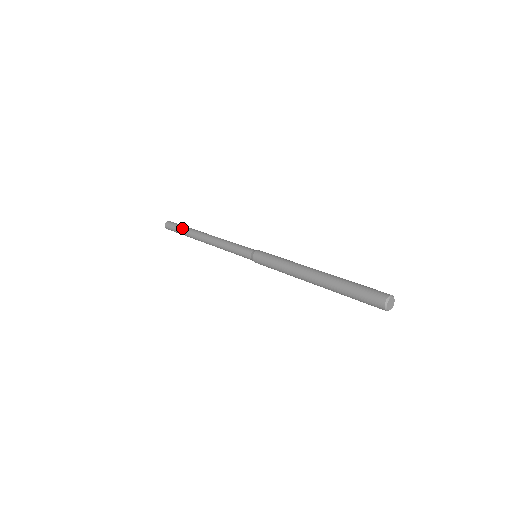
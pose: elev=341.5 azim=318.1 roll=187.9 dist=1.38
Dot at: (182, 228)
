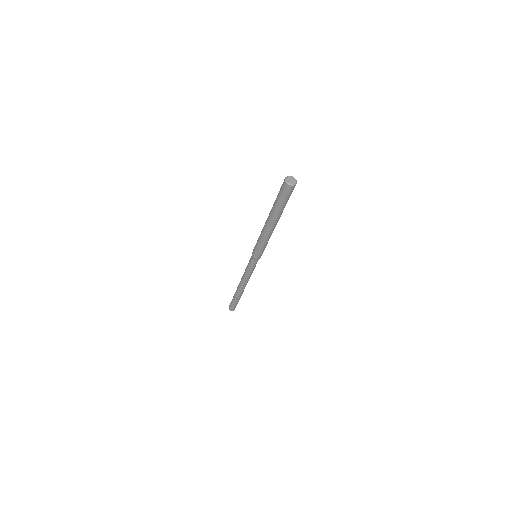
Dot at: (233, 298)
